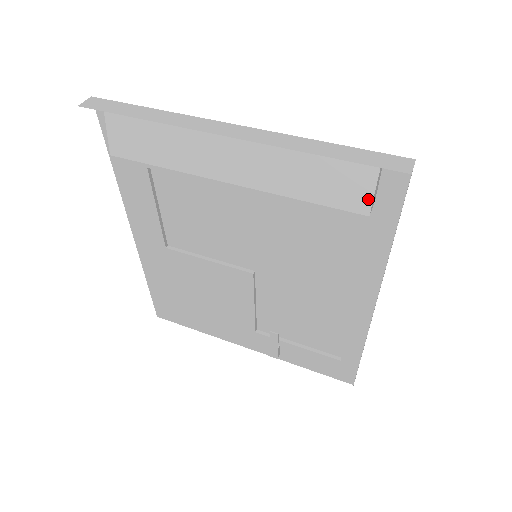
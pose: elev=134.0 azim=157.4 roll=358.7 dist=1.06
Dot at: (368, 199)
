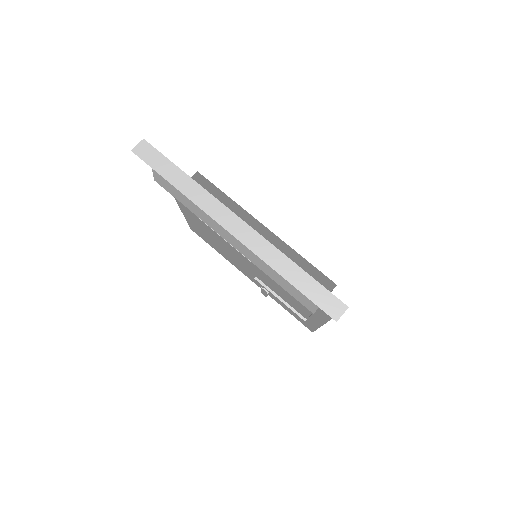
Dot at: (314, 308)
